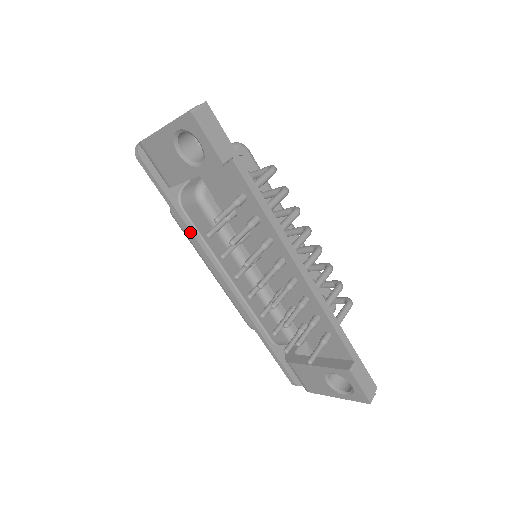
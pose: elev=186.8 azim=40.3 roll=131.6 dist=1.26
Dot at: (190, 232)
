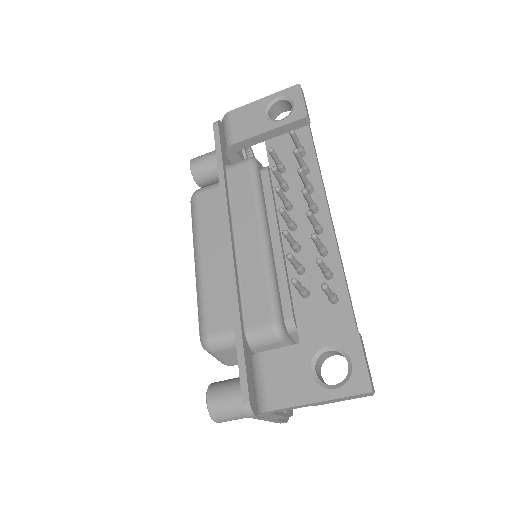
Dot at: (224, 185)
